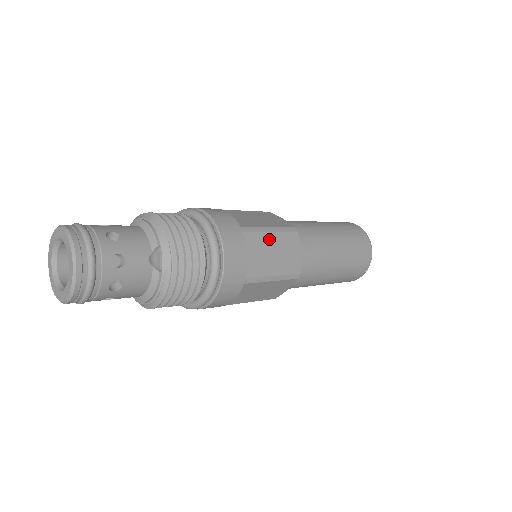
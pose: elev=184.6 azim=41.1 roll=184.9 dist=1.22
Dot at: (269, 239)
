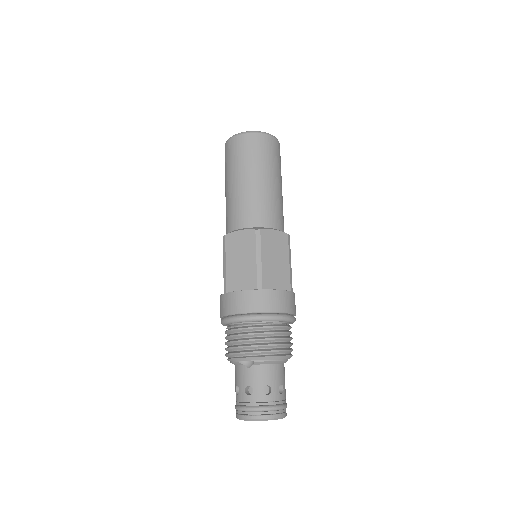
Dot at: occluded
